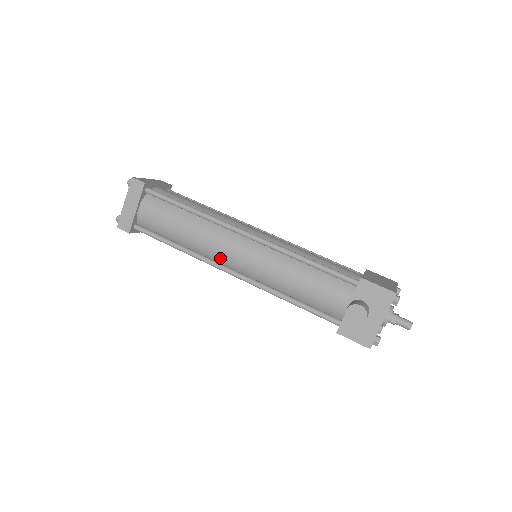
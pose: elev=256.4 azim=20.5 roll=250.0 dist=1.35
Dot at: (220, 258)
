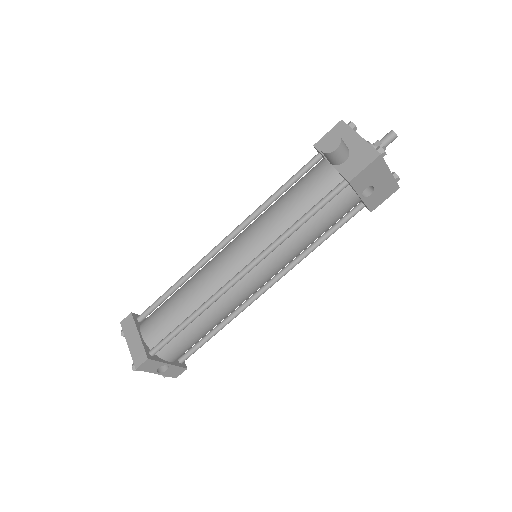
Dot at: (226, 276)
